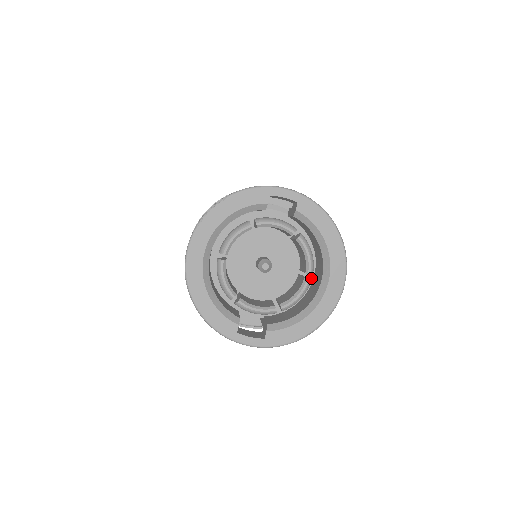
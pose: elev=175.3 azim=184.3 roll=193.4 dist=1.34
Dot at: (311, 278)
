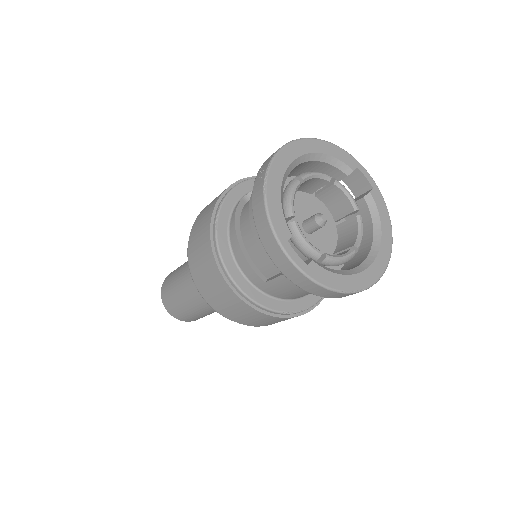
Dot at: (339, 268)
